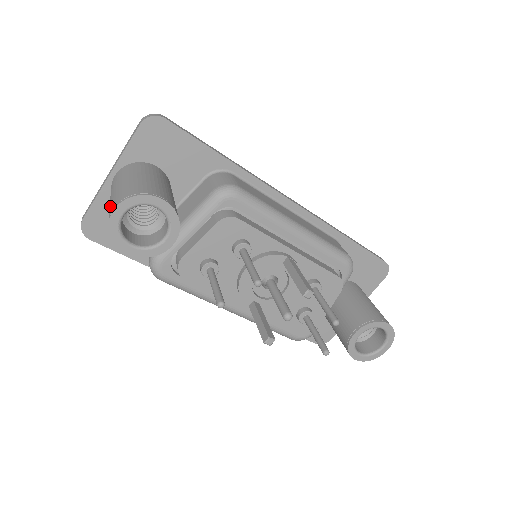
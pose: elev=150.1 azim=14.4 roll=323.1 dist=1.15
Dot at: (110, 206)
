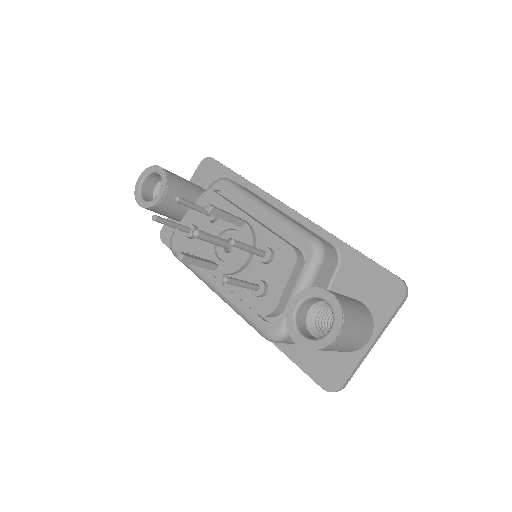
Dot at: occluded
